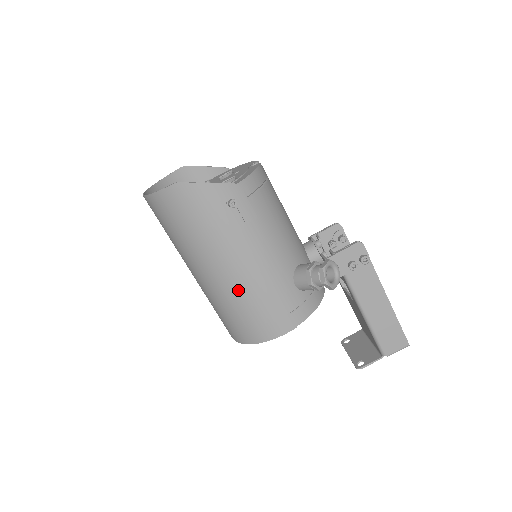
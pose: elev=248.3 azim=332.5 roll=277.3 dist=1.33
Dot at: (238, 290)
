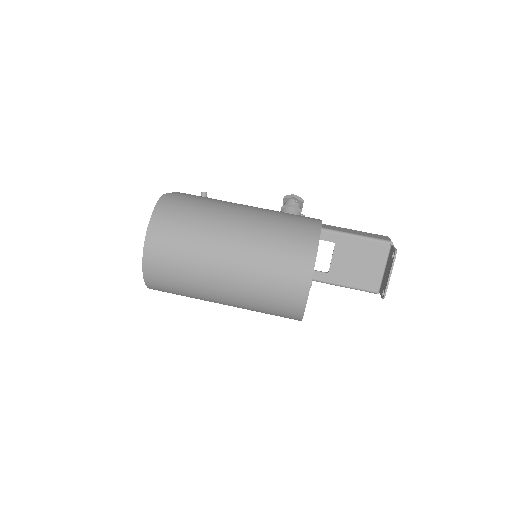
Dot at: (264, 215)
